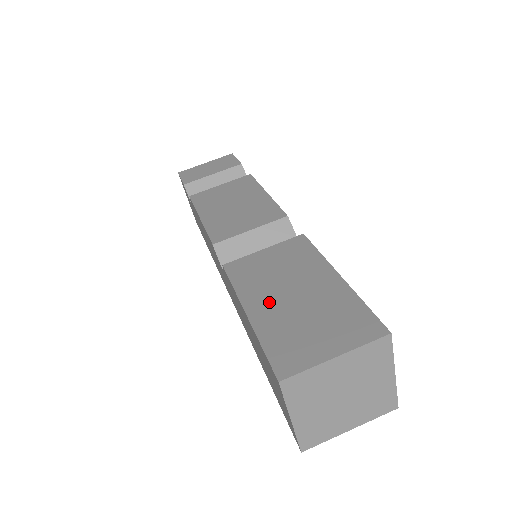
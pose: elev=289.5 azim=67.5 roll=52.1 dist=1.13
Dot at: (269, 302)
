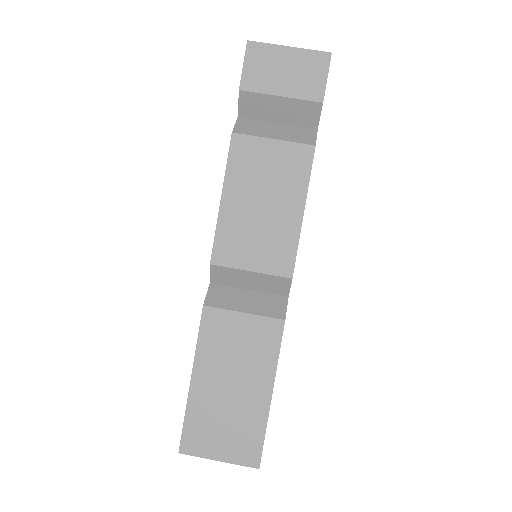
Dot at: (211, 382)
